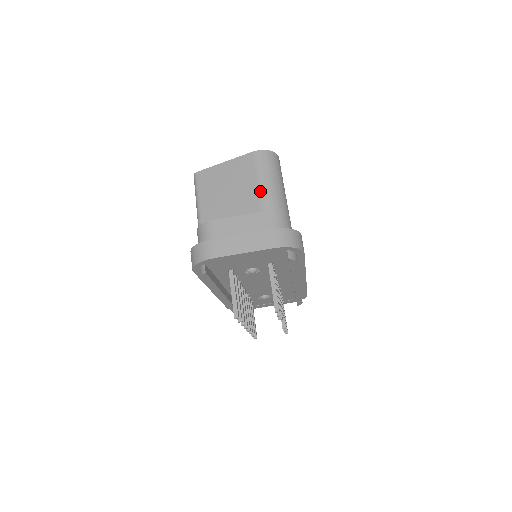
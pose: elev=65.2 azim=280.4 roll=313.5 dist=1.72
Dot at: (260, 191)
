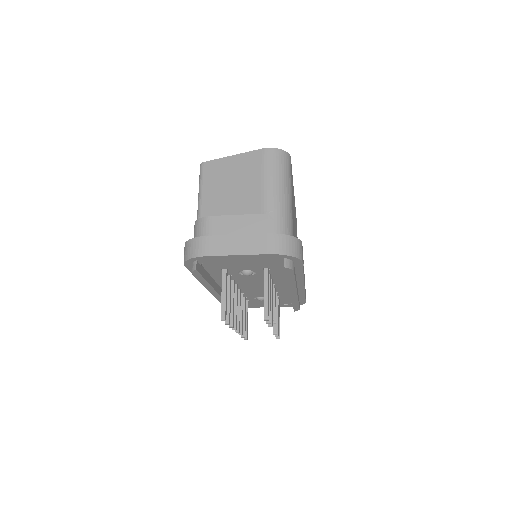
Dot at: (265, 191)
